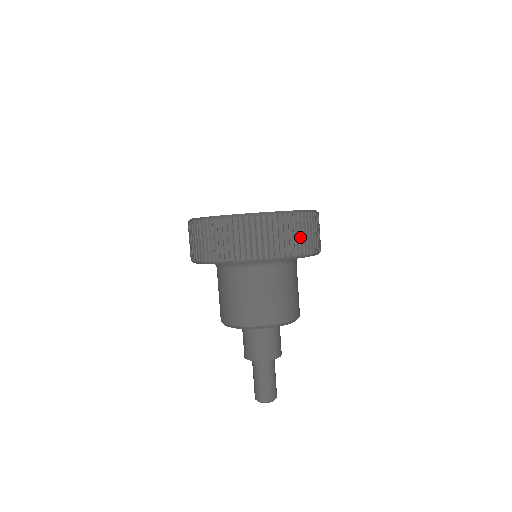
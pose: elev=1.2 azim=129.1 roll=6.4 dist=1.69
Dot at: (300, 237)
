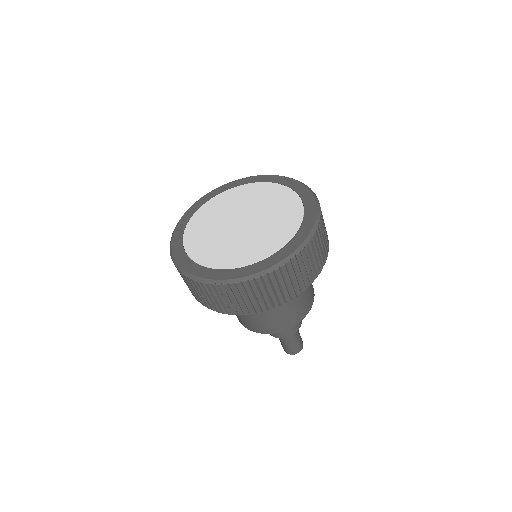
Dot at: (322, 247)
